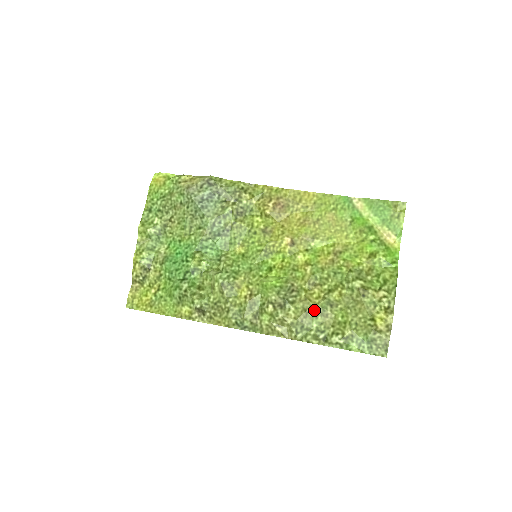
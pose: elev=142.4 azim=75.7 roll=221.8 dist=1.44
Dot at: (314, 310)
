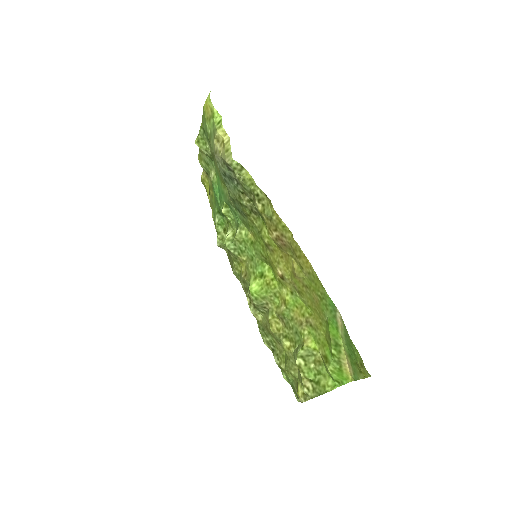
Dot at: (271, 333)
